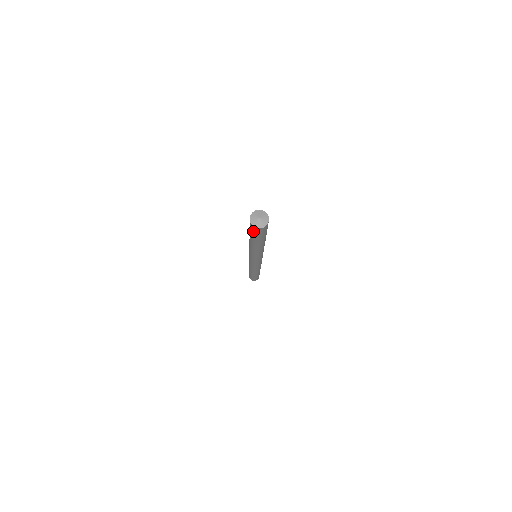
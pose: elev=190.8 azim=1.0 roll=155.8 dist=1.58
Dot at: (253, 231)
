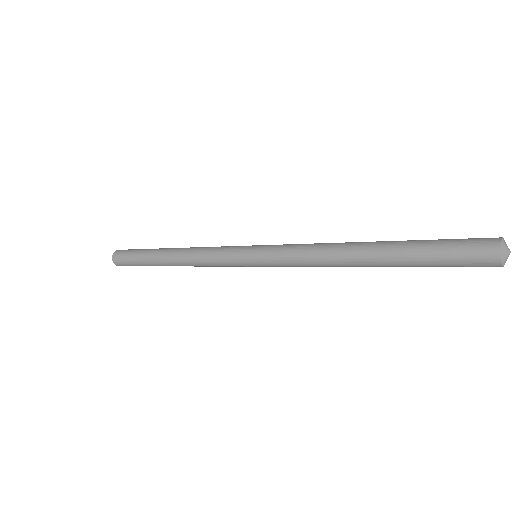
Dot at: (466, 250)
